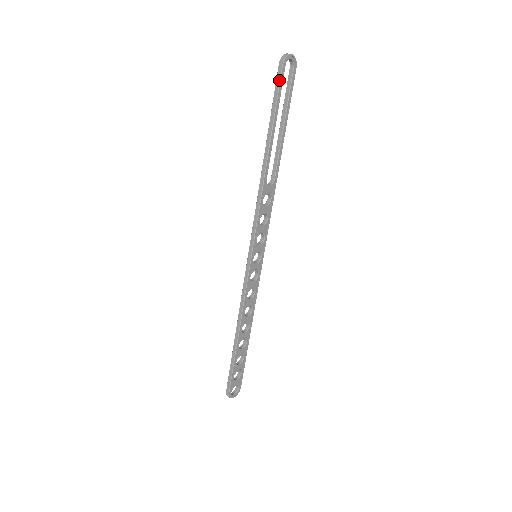
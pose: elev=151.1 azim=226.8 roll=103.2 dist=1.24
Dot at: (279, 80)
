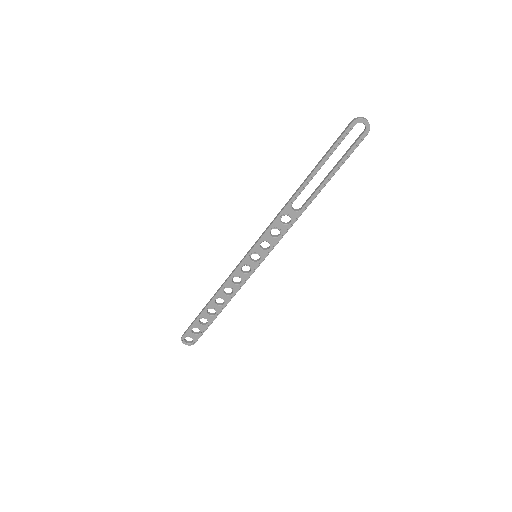
Dot at: (342, 134)
